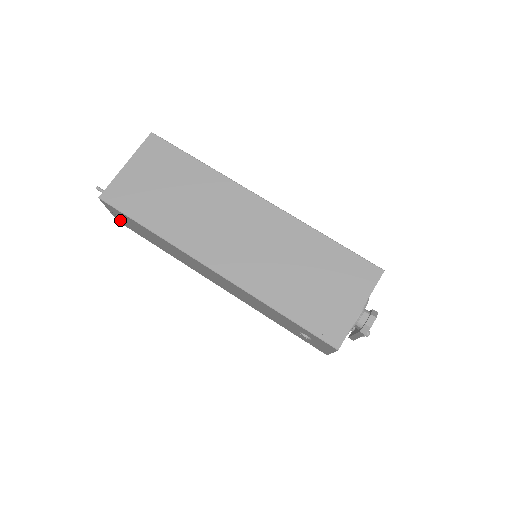
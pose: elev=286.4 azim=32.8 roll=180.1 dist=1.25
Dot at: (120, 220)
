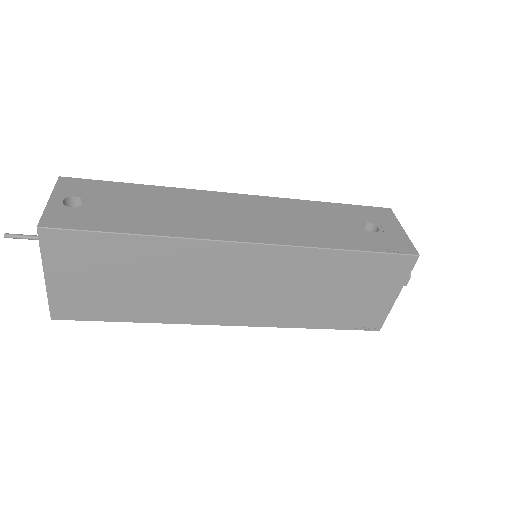
Dot at: occluded
